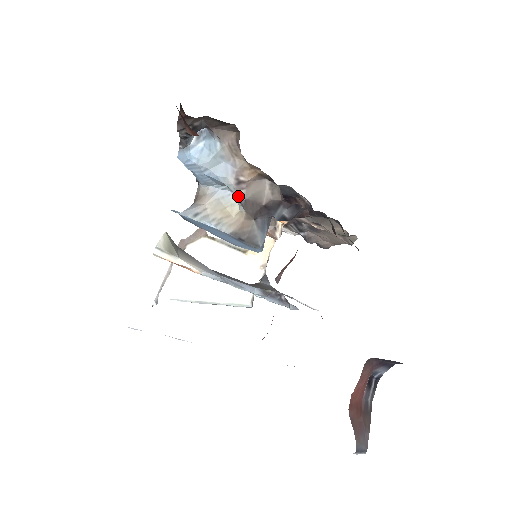
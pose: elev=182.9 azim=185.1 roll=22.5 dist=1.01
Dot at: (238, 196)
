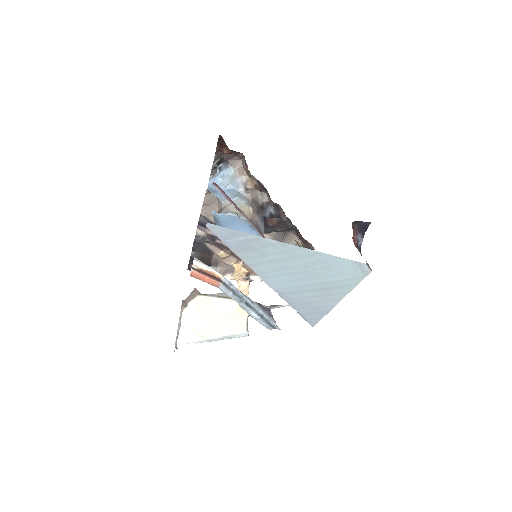
Dot at: (248, 197)
